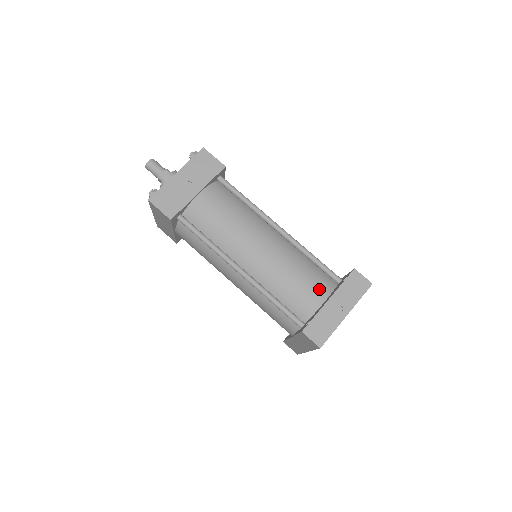
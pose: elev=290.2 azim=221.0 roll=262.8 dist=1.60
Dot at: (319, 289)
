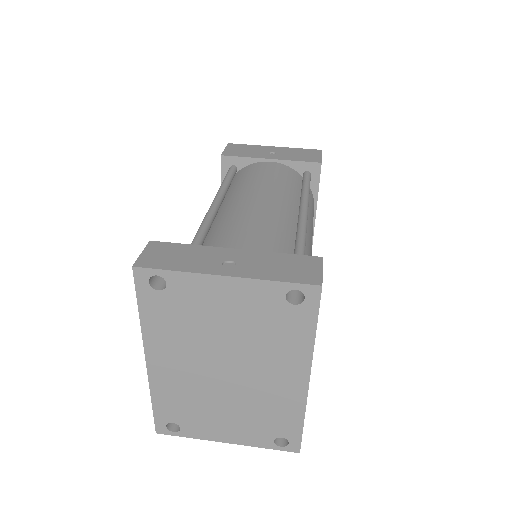
Dot at: occluded
